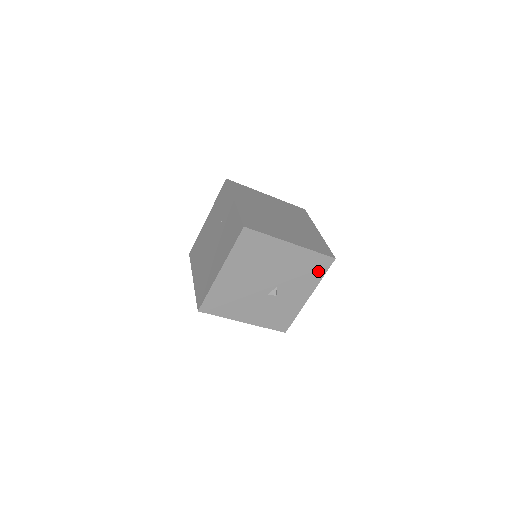
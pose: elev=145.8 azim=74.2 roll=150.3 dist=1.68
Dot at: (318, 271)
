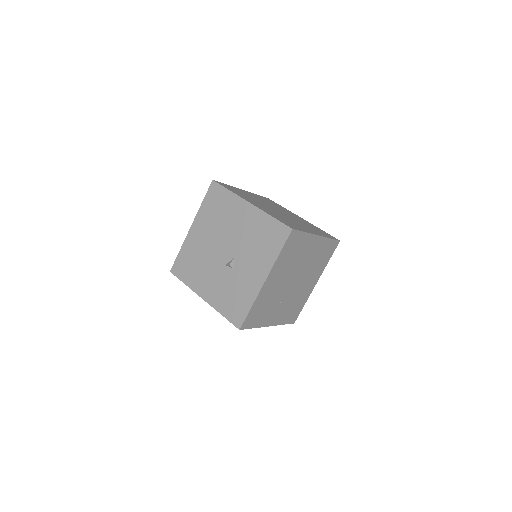
Dot at: (274, 244)
